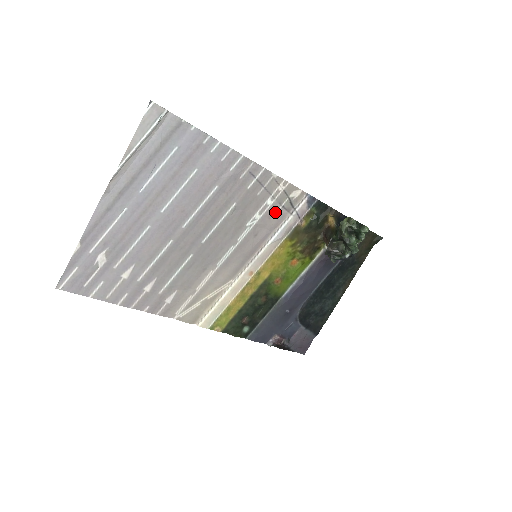
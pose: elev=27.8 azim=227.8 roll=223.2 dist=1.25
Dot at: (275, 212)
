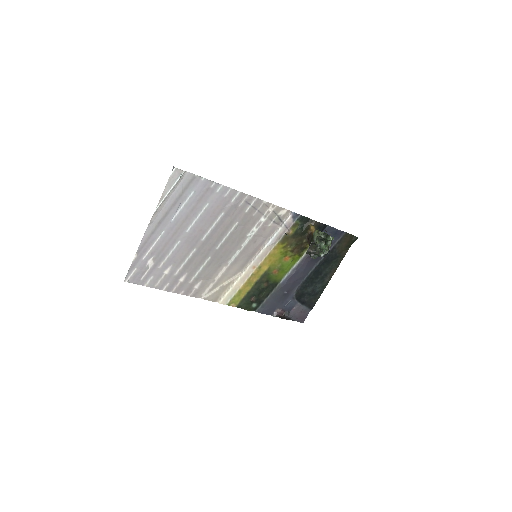
Dot at: (268, 226)
